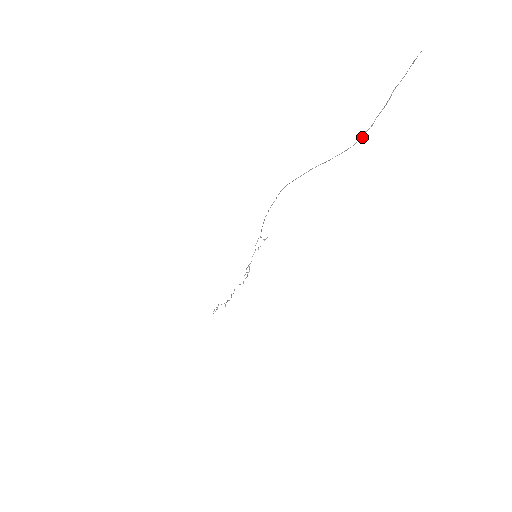
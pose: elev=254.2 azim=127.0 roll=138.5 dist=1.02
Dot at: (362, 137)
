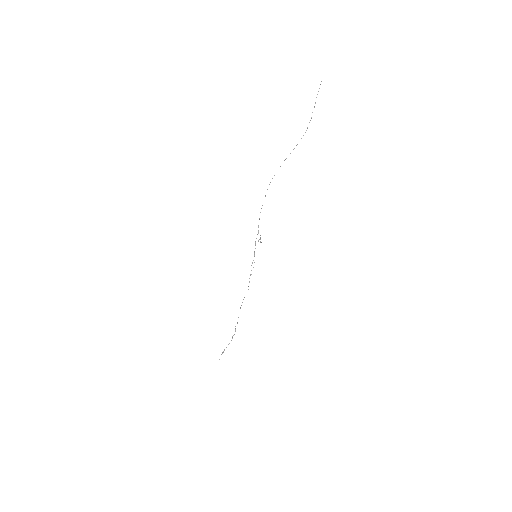
Dot at: occluded
